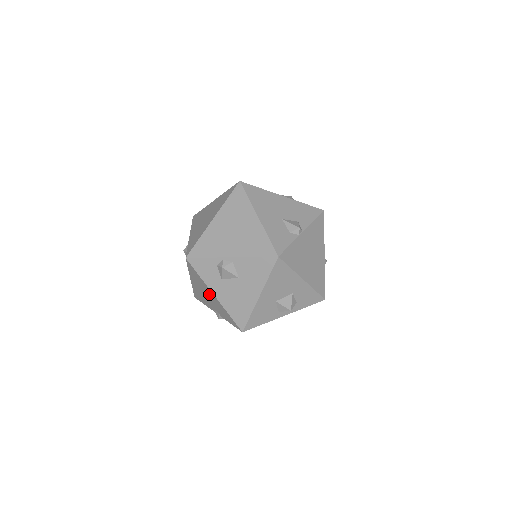
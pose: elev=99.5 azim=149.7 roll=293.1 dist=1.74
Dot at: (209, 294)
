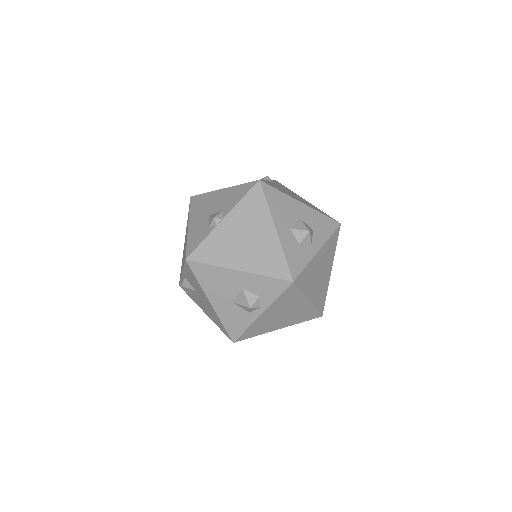
Dot at: occluded
